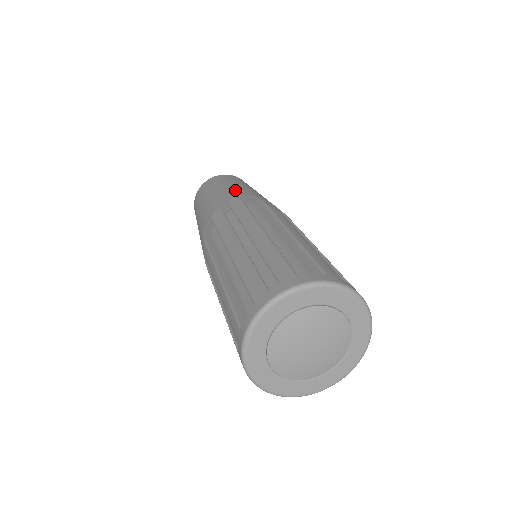
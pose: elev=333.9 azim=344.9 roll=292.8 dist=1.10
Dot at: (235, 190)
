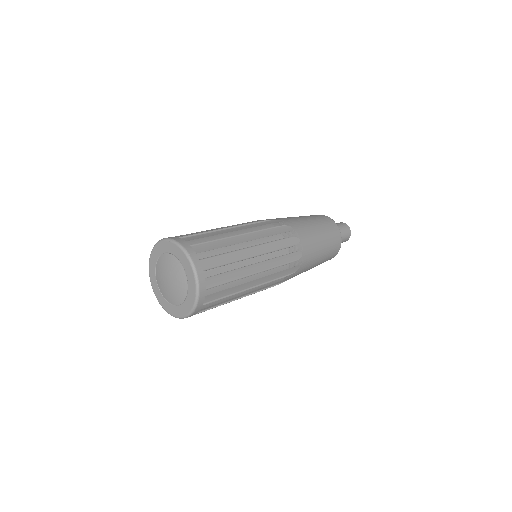
Dot at: (288, 217)
